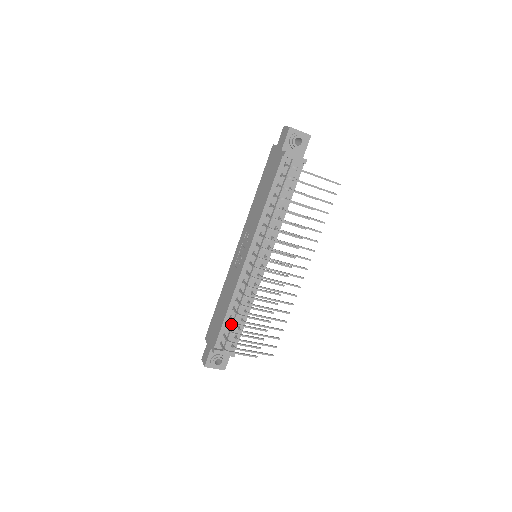
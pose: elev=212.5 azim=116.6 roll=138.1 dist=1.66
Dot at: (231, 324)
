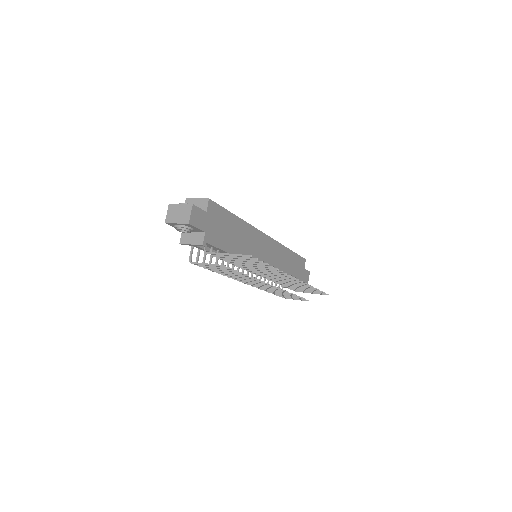
Dot at: occluded
